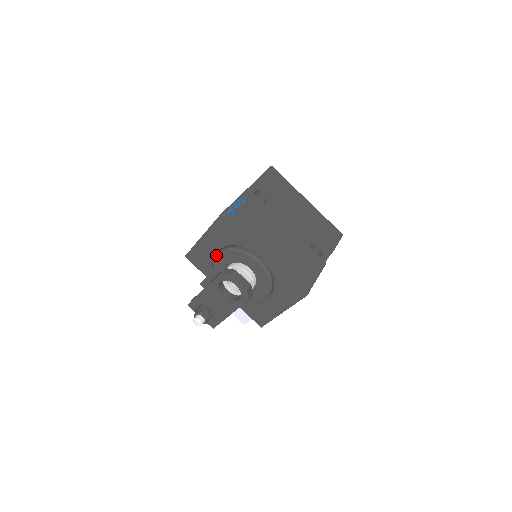
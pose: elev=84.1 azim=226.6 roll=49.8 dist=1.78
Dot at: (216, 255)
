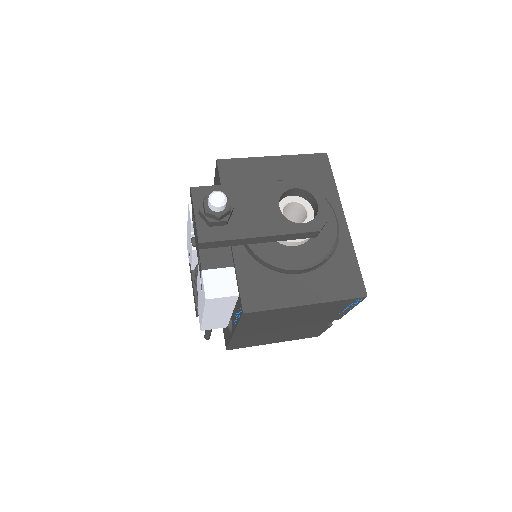
Dot at: (280, 180)
